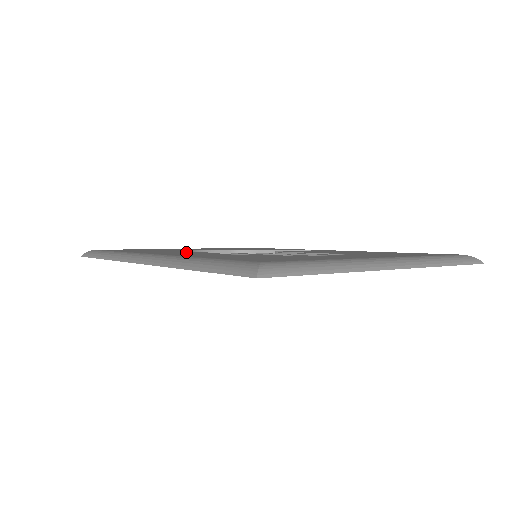
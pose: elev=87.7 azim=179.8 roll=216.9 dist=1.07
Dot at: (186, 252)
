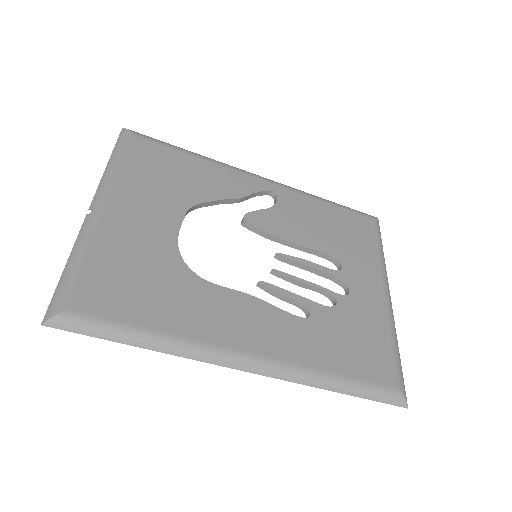
Dot at: (234, 306)
